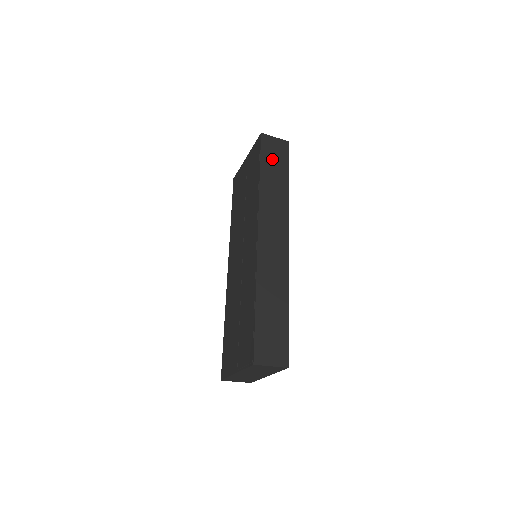
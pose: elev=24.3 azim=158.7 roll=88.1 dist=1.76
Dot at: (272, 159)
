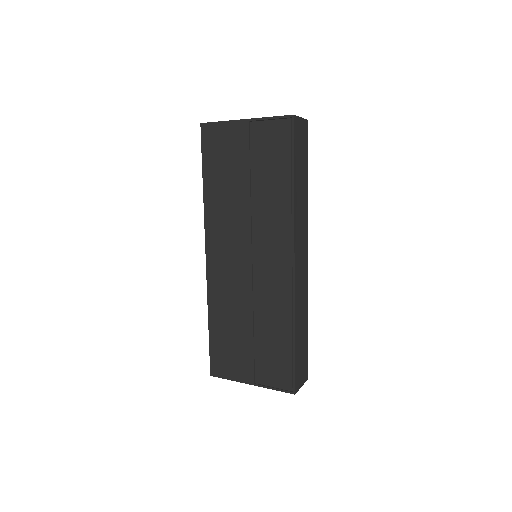
Dot at: (300, 153)
